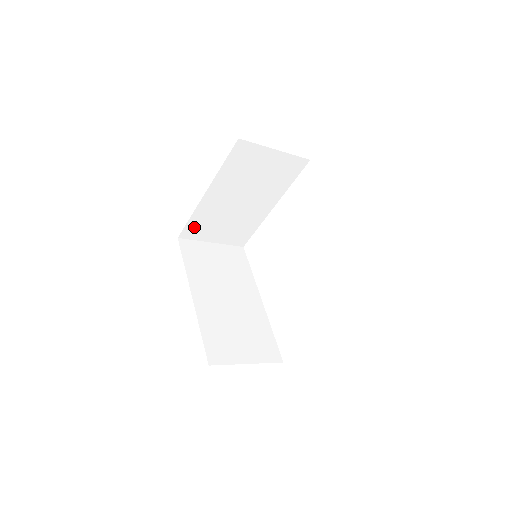
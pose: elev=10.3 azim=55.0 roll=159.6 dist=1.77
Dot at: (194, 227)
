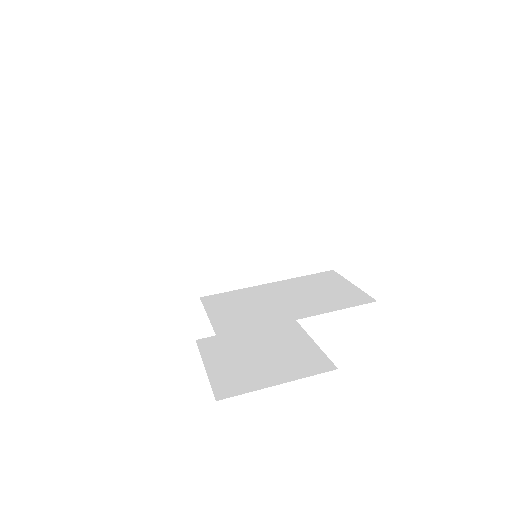
Dot at: occluded
